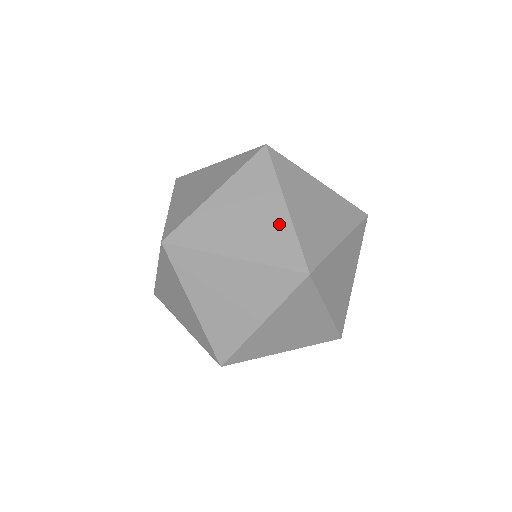
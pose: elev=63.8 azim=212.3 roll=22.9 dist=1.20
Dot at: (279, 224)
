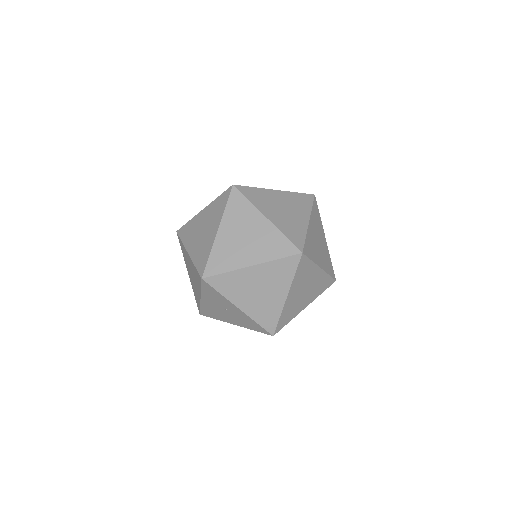
Dot at: (300, 224)
